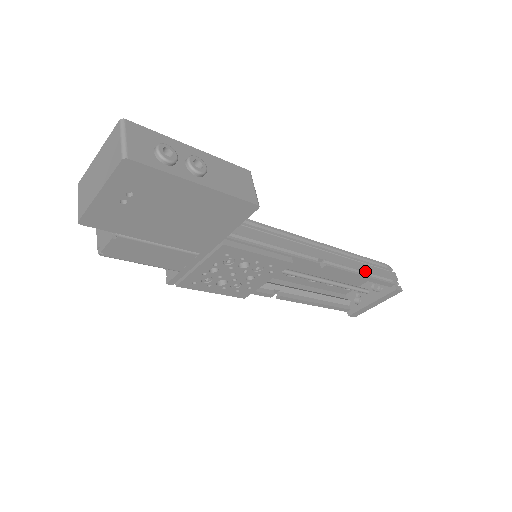
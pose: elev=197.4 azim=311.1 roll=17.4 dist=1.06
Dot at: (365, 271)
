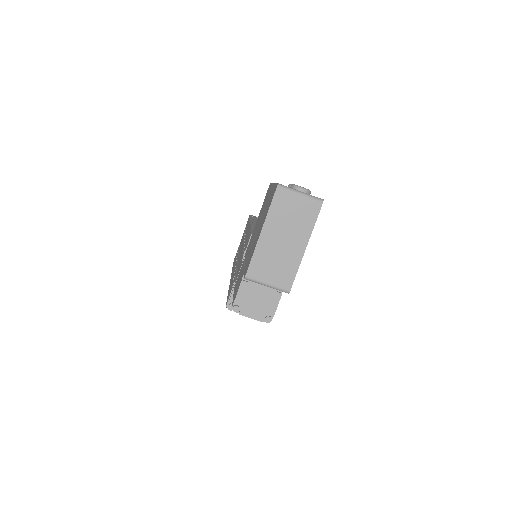
Dot at: occluded
